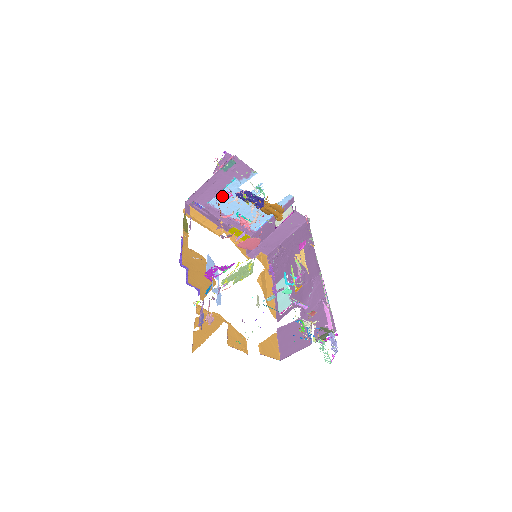
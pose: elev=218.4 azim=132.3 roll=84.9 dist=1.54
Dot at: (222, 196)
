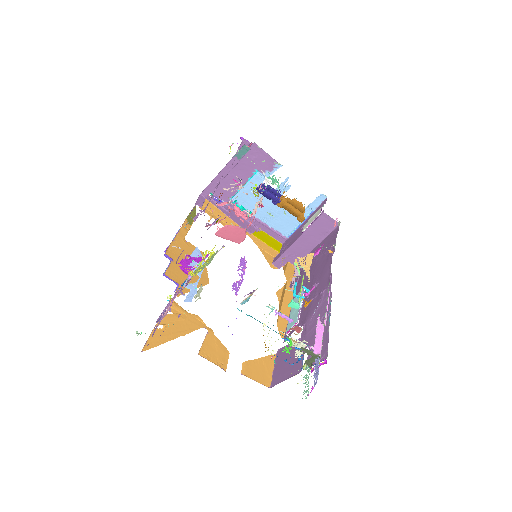
Dot at: (245, 192)
